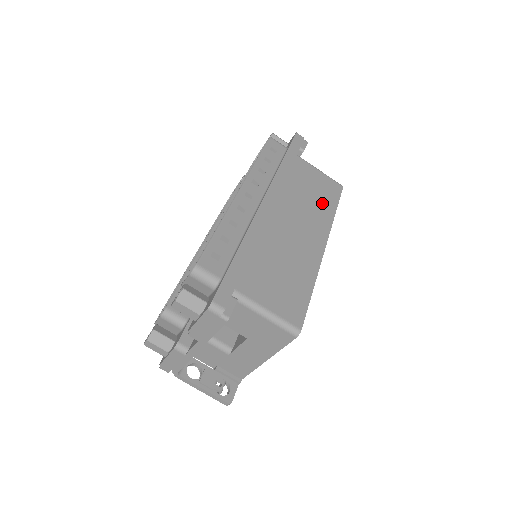
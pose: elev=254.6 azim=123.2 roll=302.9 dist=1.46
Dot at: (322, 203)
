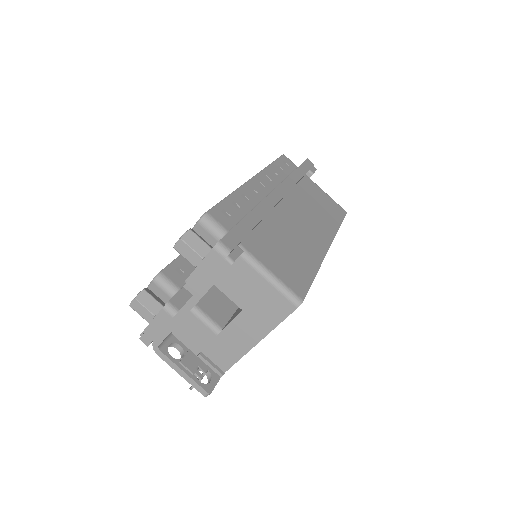
Dot at: (327, 216)
